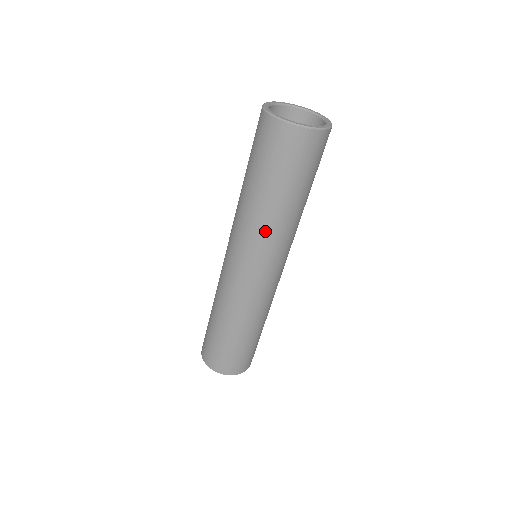
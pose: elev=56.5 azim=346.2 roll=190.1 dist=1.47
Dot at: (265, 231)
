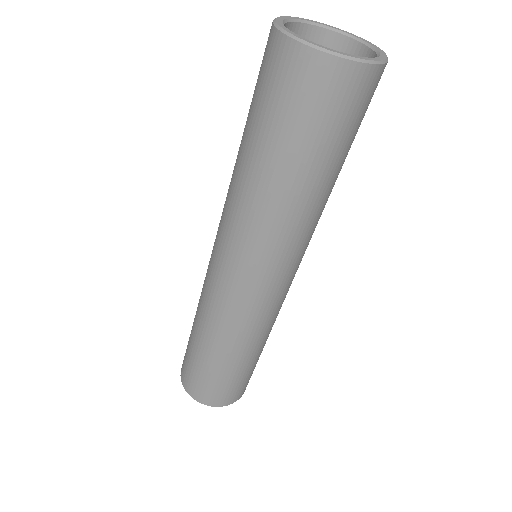
Dot at: (307, 228)
